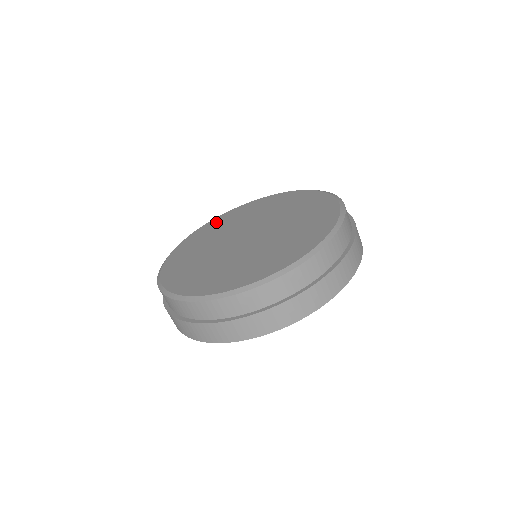
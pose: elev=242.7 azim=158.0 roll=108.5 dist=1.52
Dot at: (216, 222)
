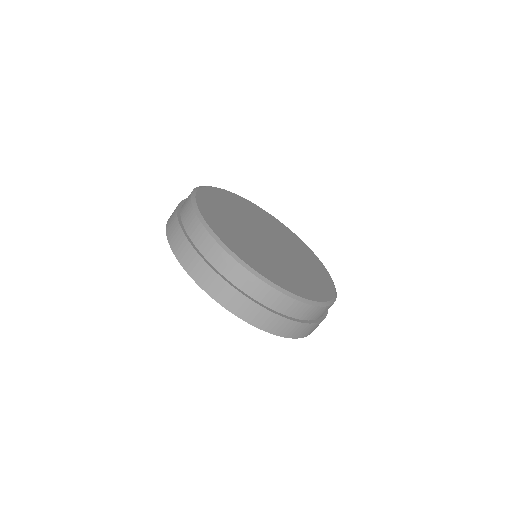
Dot at: (266, 215)
